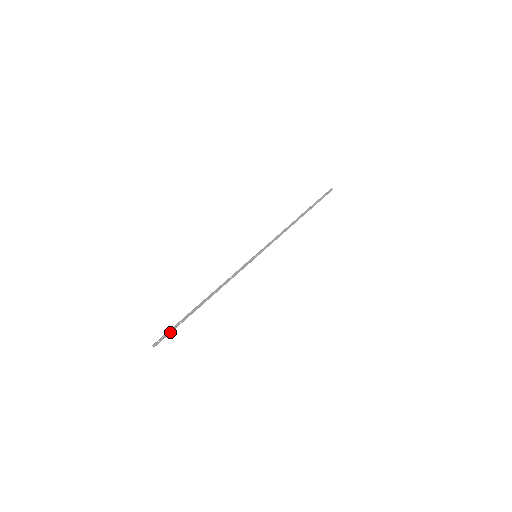
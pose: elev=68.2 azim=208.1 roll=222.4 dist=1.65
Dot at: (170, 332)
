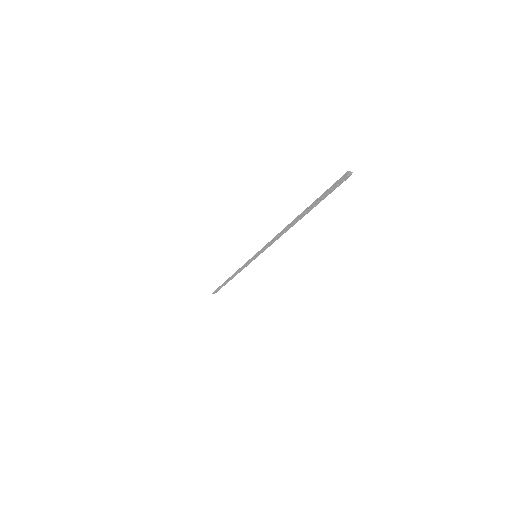
Dot at: (218, 290)
